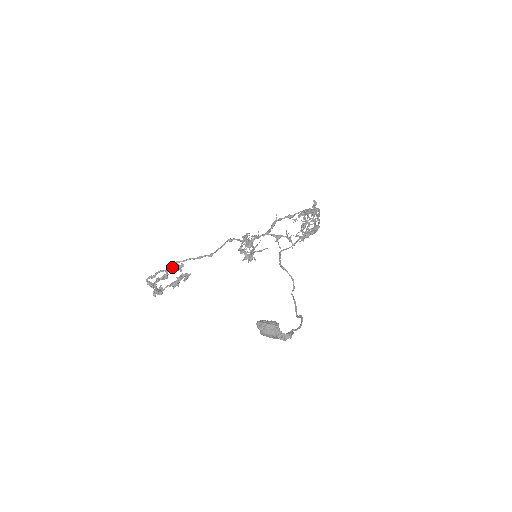
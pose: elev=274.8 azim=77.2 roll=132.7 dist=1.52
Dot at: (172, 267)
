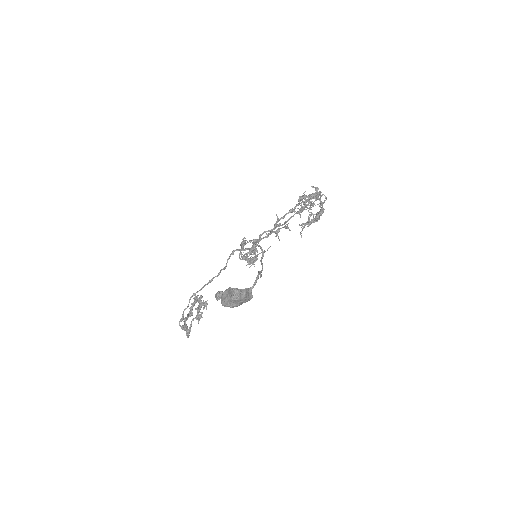
Dot at: (193, 302)
